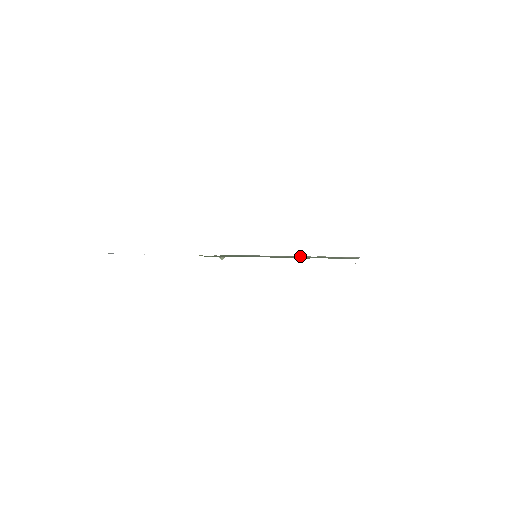
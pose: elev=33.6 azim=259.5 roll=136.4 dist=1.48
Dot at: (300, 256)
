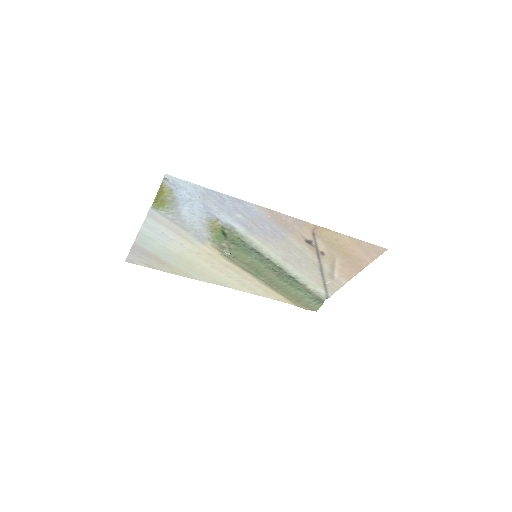
Dot at: (286, 273)
